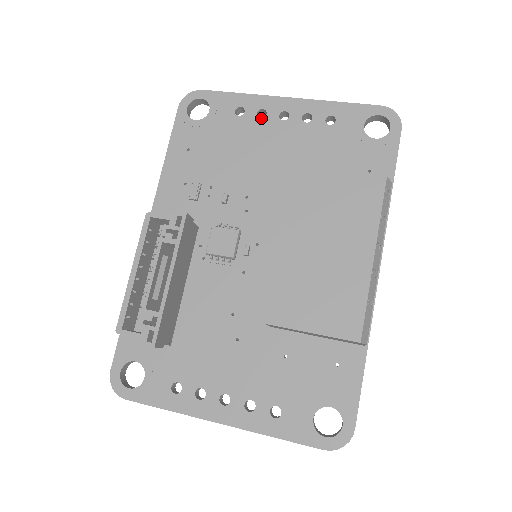
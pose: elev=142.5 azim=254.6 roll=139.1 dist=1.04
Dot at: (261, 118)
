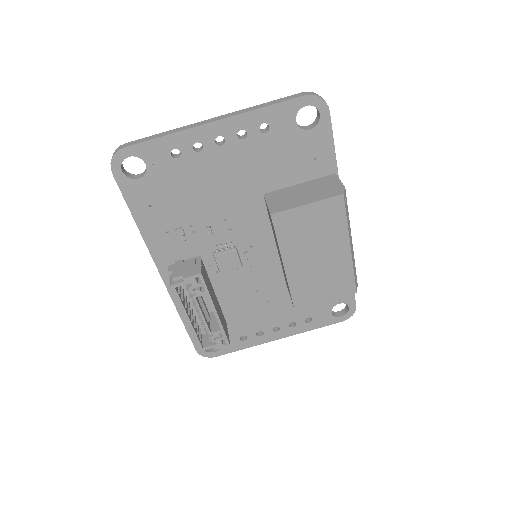
Dot at: (200, 152)
